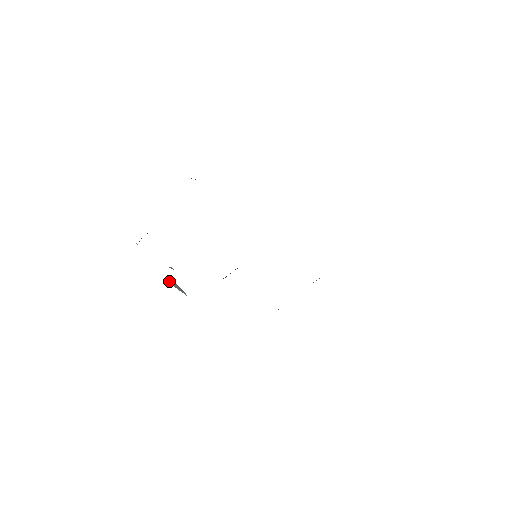
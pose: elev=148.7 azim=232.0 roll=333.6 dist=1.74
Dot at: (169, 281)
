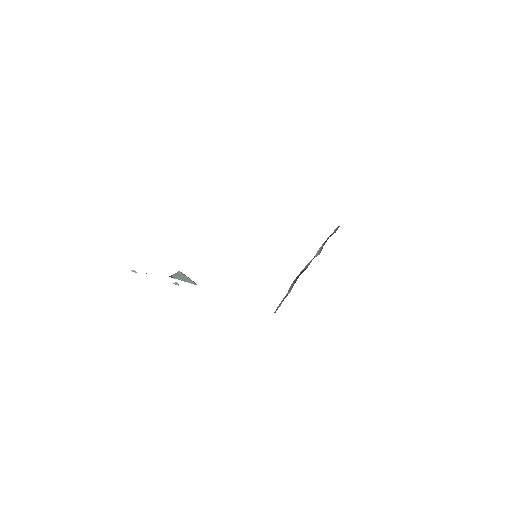
Dot at: (173, 274)
